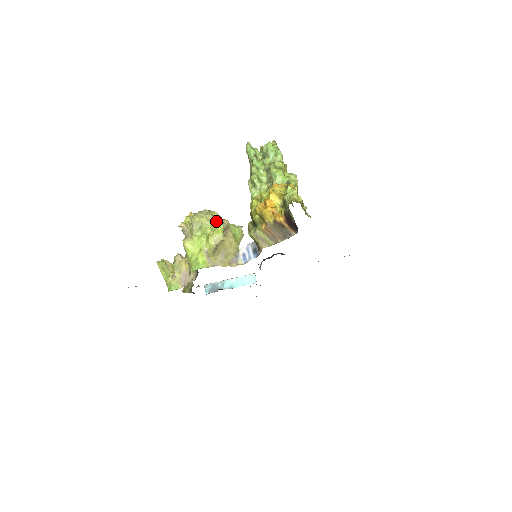
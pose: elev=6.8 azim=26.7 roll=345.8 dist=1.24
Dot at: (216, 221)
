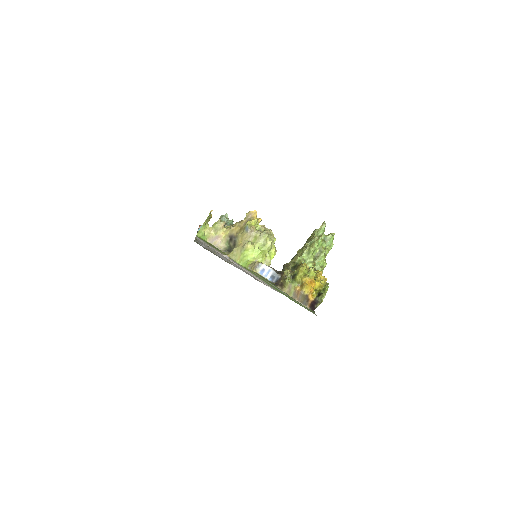
Dot at: (274, 249)
